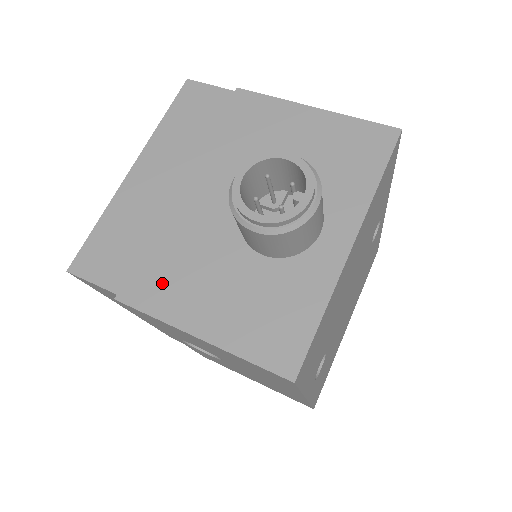
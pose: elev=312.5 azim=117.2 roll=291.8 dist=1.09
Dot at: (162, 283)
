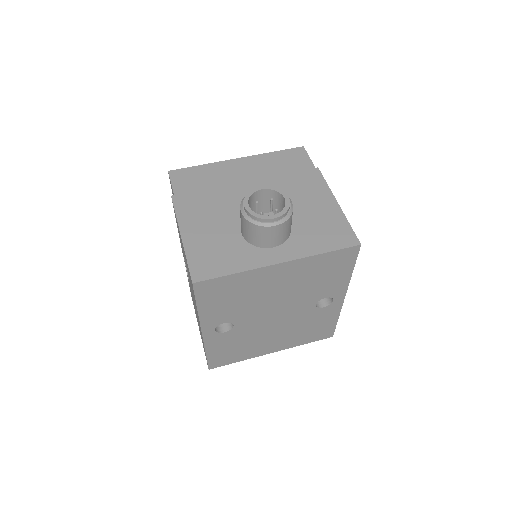
Dot at: (194, 207)
